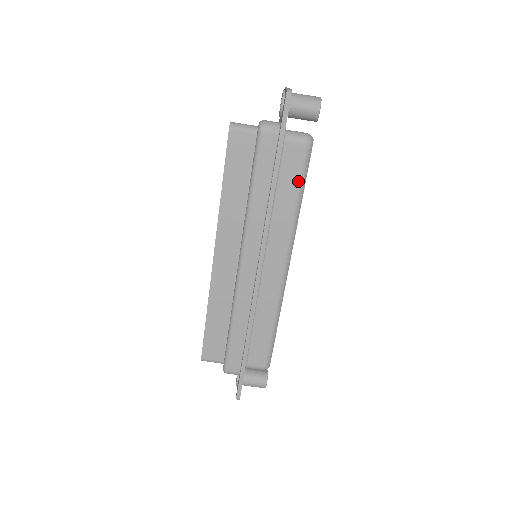
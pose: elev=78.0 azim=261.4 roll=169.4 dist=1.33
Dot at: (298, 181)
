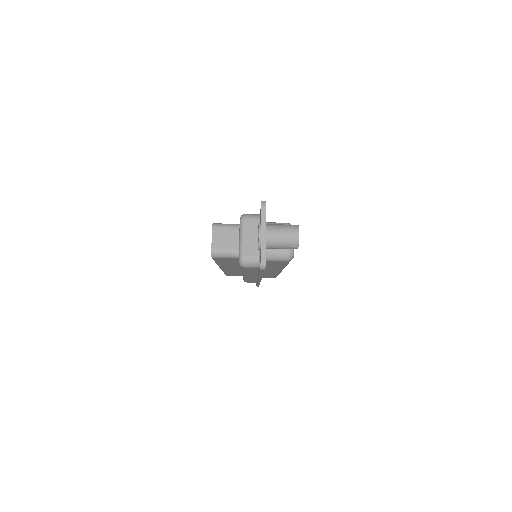
Dot at: (283, 265)
